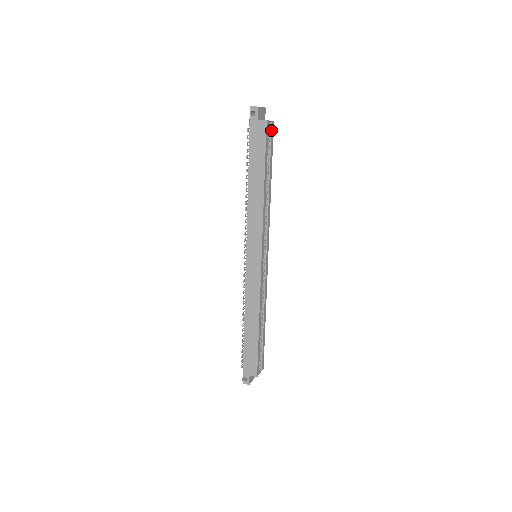
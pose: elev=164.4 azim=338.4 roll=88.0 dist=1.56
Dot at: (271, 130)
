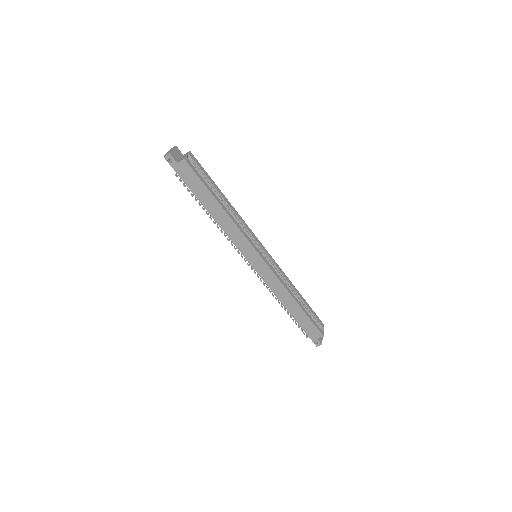
Dot at: (193, 160)
